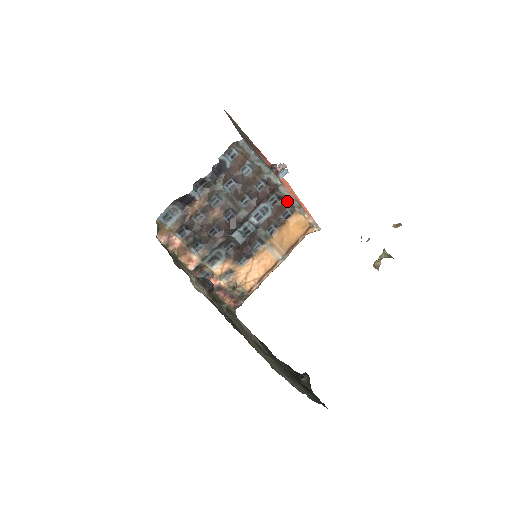
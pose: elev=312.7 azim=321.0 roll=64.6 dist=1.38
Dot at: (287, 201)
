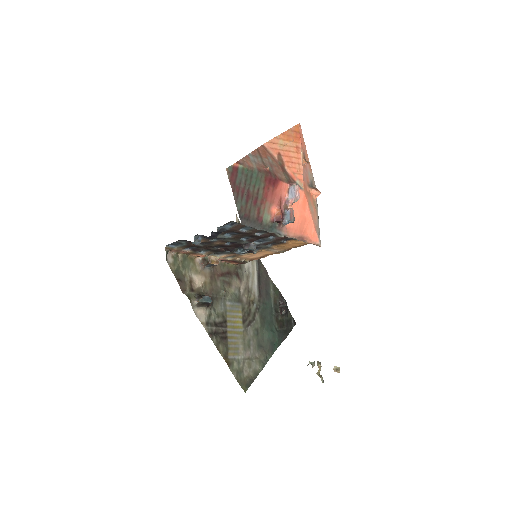
Dot at: occluded
